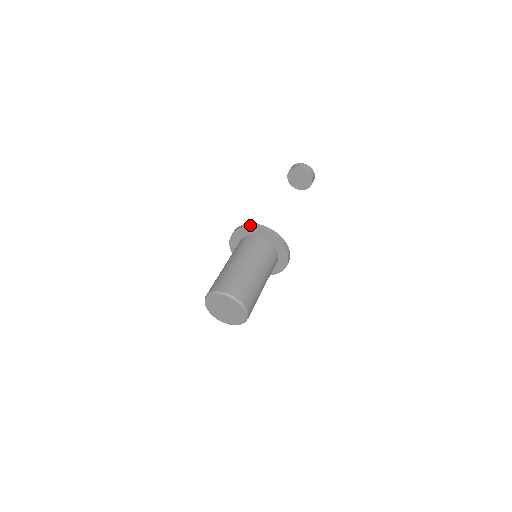
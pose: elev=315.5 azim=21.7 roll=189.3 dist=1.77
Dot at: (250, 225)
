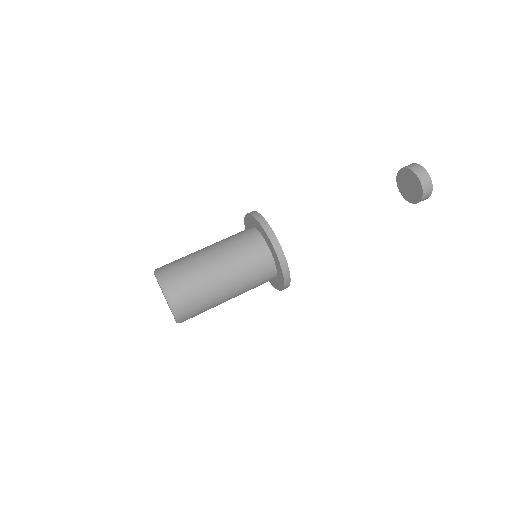
Dot at: (276, 246)
